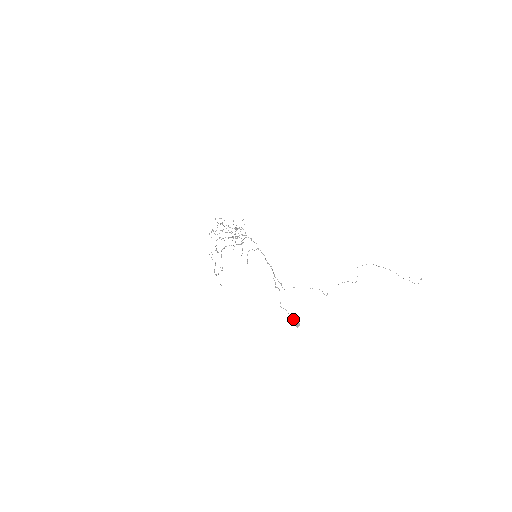
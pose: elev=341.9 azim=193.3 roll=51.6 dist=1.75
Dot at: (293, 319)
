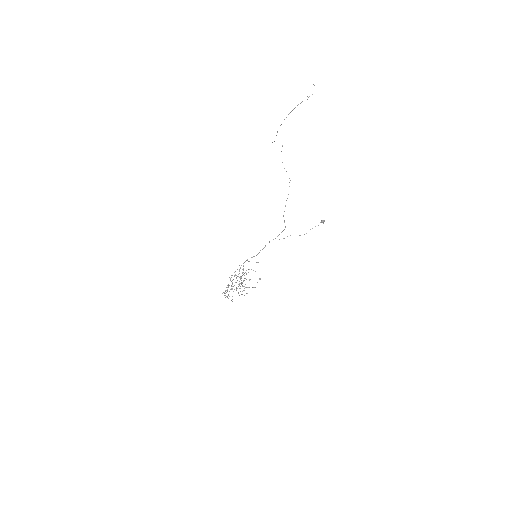
Dot at: occluded
